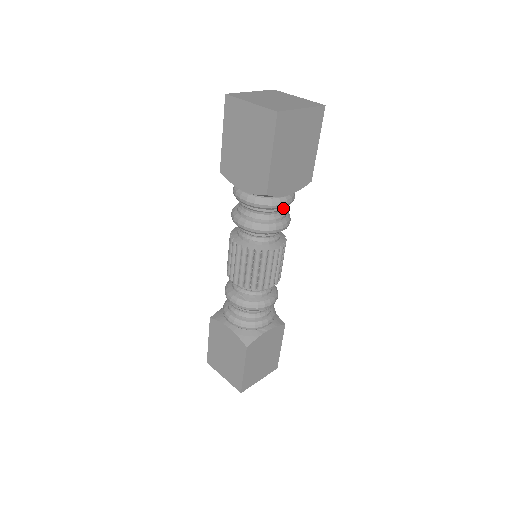
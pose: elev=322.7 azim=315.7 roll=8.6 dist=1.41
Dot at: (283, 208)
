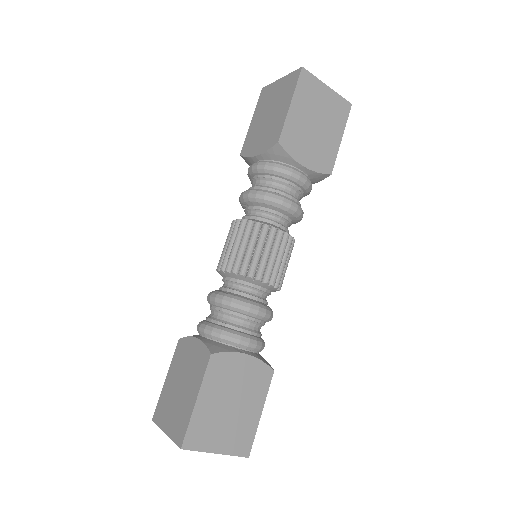
Dot at: (296, 187)
